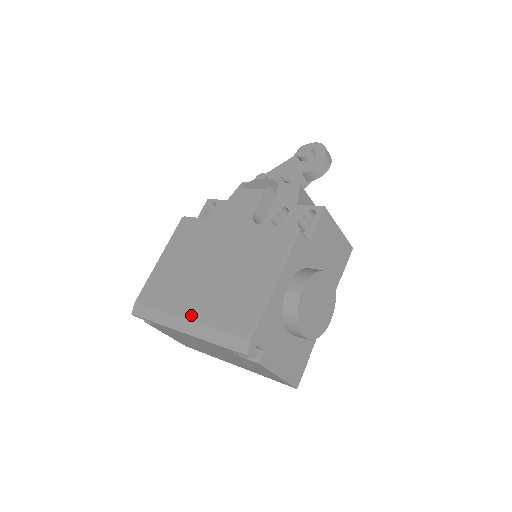
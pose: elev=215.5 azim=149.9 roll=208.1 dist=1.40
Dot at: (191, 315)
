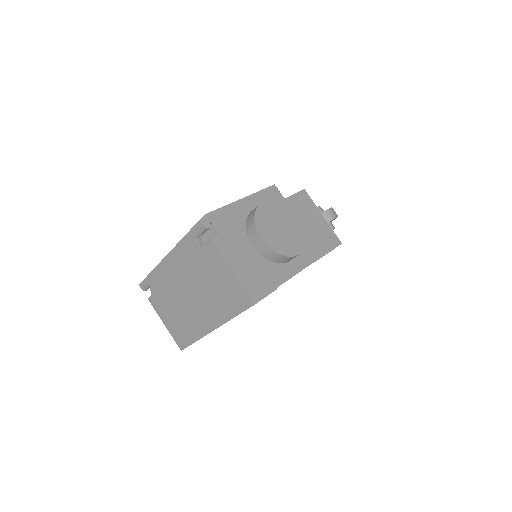
Dot at: occluded
